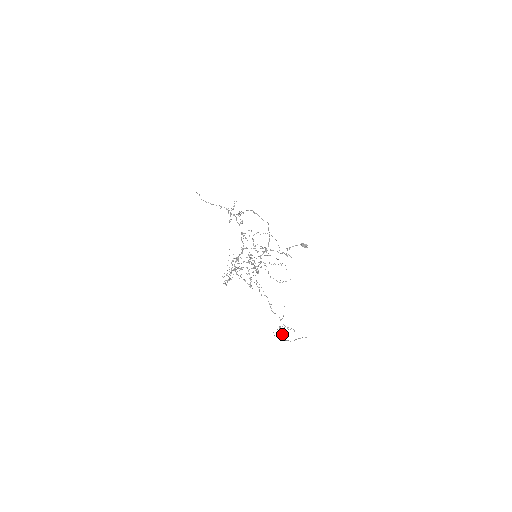
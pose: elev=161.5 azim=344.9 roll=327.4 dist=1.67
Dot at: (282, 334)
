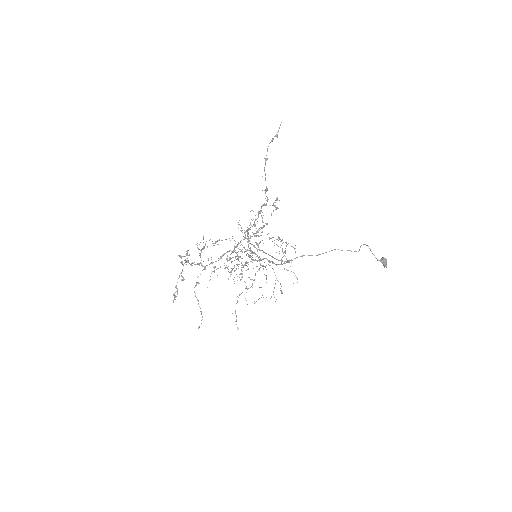
Dot at: occluded
